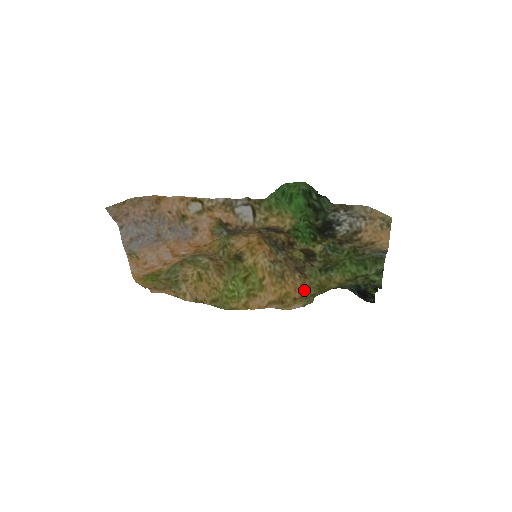
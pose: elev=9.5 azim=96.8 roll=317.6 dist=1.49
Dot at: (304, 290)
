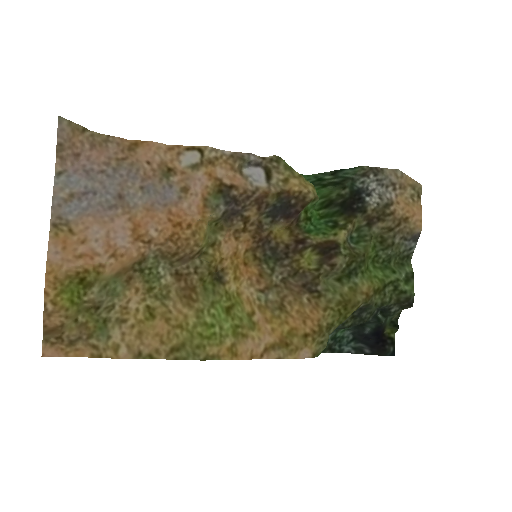
Dot at: (318, 317)
